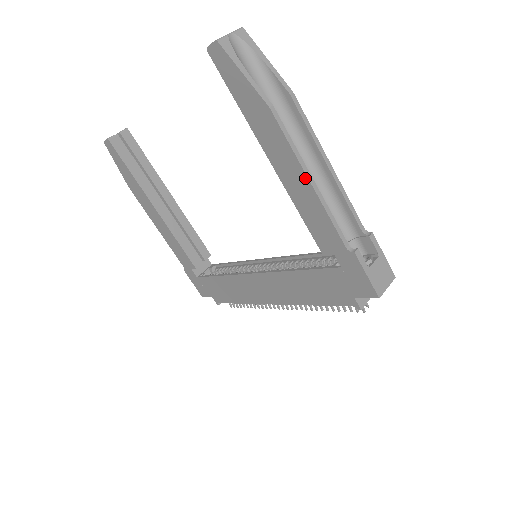
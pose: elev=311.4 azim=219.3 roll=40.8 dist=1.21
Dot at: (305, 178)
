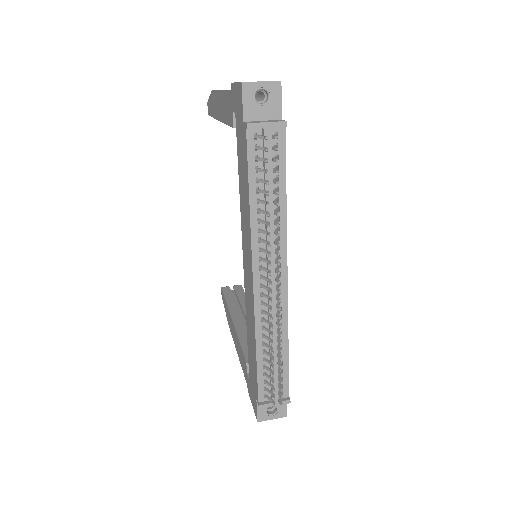
Dot at: (220, 93)
